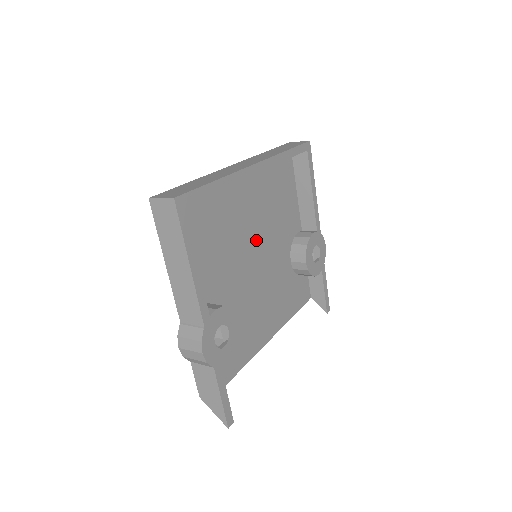
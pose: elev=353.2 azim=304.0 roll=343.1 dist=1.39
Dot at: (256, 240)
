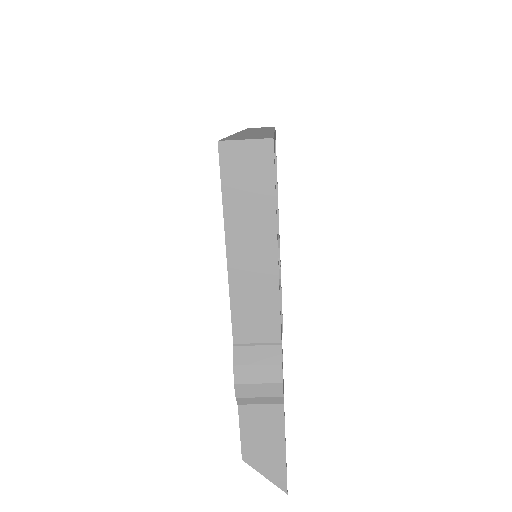
Dot at: occluded
